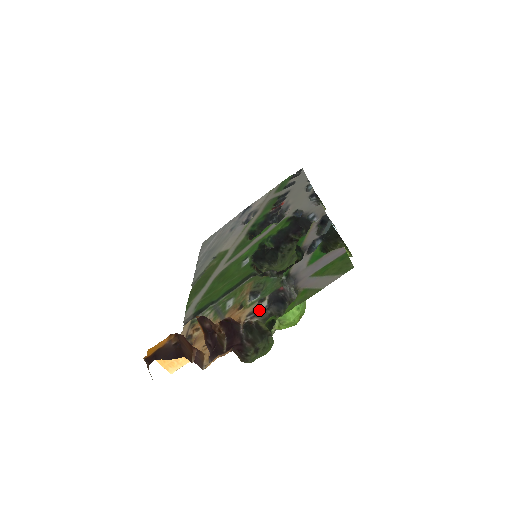
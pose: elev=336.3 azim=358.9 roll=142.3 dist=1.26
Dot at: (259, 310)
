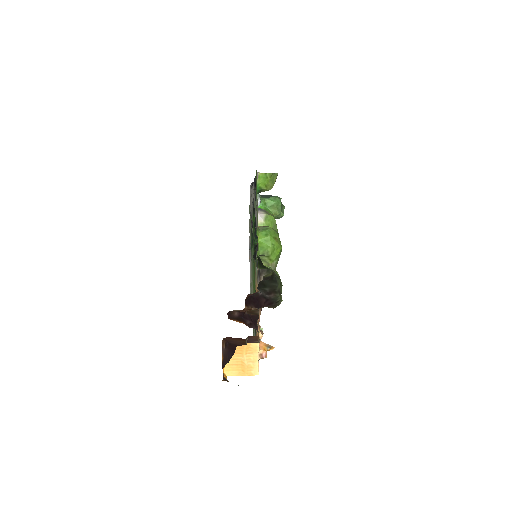
Dot at: (260, 270)
